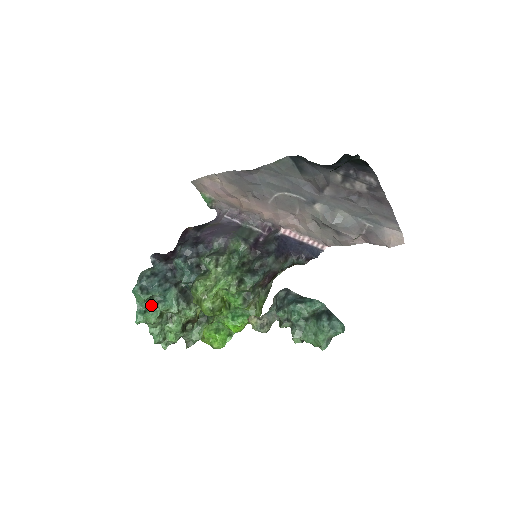
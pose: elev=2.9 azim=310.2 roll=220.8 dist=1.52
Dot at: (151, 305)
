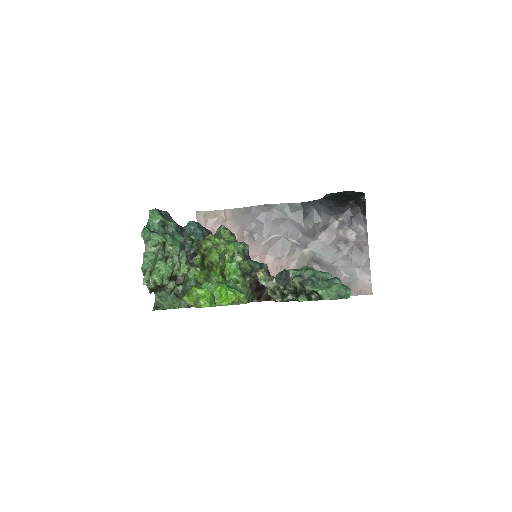
Dot at: (161, 230)
